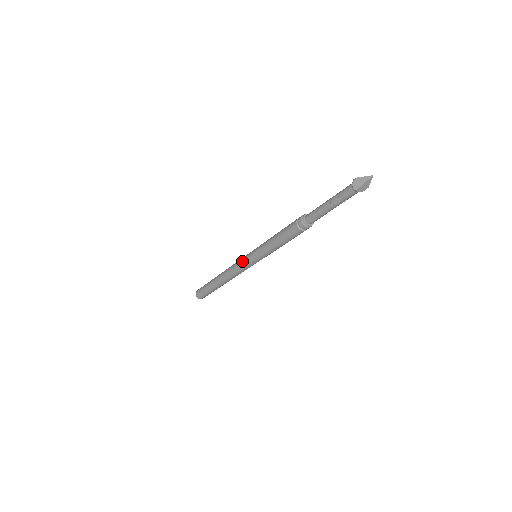
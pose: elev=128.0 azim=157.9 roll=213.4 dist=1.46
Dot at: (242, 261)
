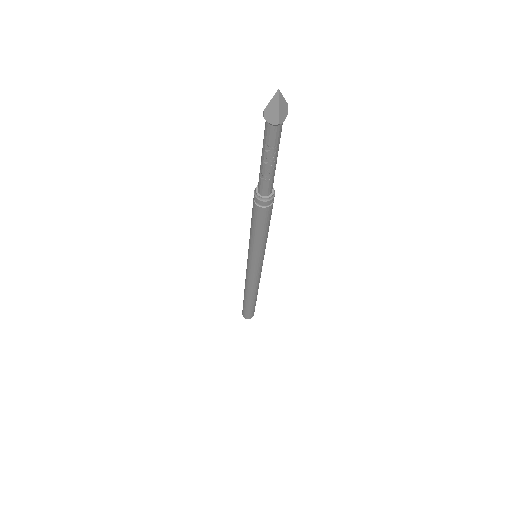
Dot at: (249, 271)
